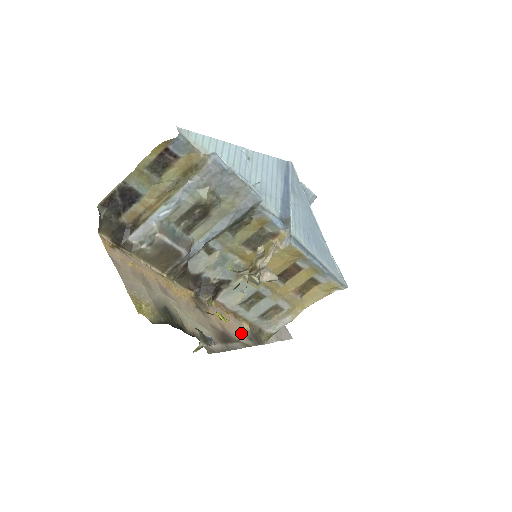
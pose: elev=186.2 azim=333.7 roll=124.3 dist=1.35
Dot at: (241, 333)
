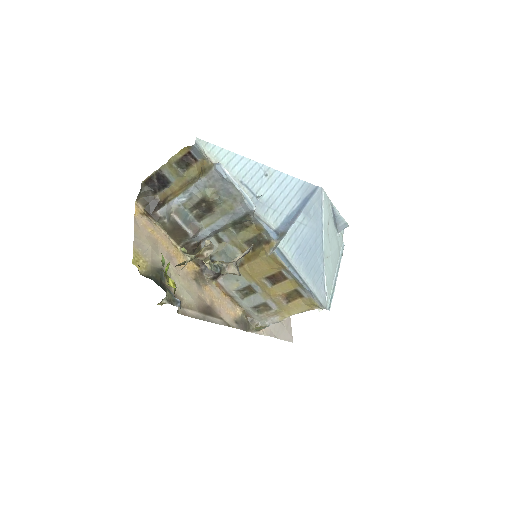
Dot at: (229, 314)
